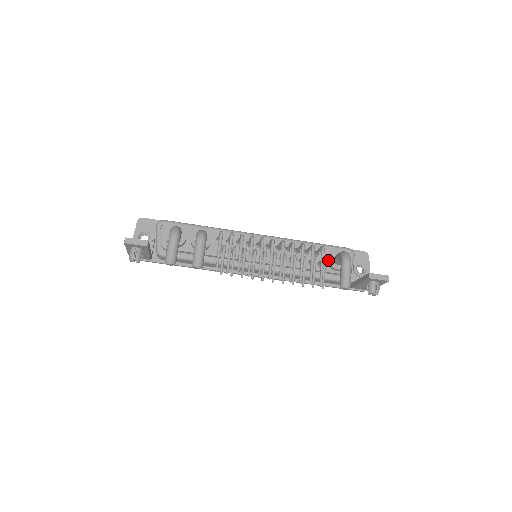
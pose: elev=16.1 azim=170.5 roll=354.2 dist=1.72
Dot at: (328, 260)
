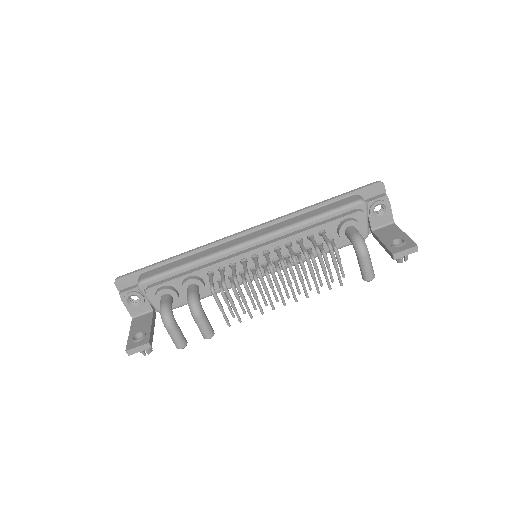
Dot at: (339, 236)
